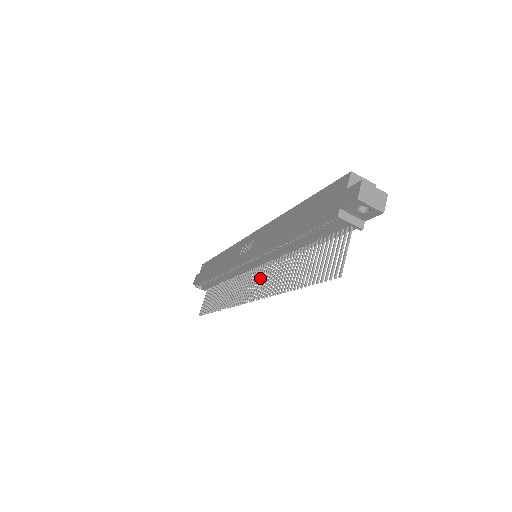
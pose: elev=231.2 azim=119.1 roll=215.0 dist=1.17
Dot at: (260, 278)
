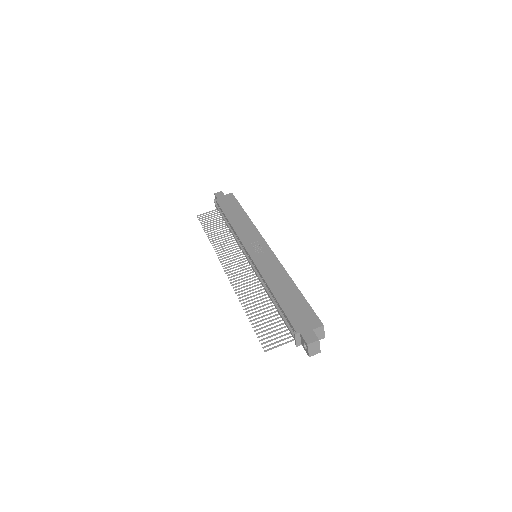
Dot at: (244, 272)
